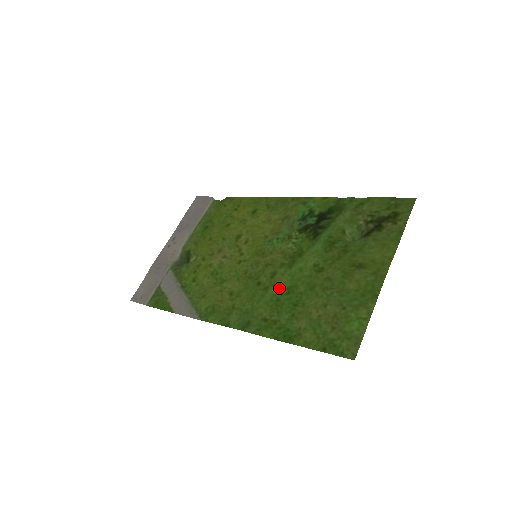
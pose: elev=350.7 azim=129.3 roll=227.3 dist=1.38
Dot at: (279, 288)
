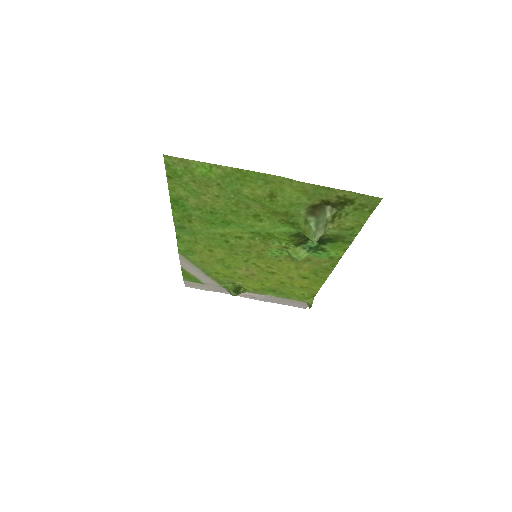
Dot at: (226, 228)
